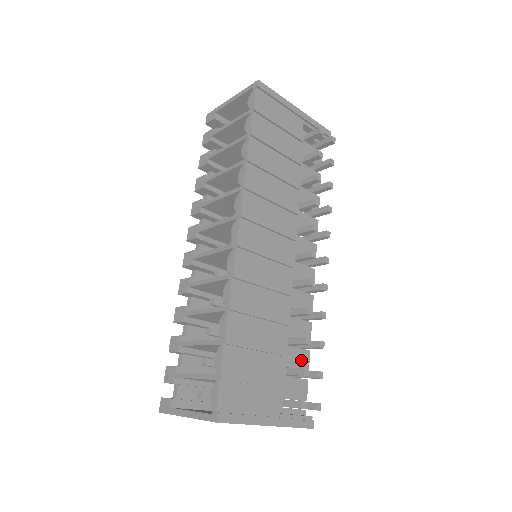
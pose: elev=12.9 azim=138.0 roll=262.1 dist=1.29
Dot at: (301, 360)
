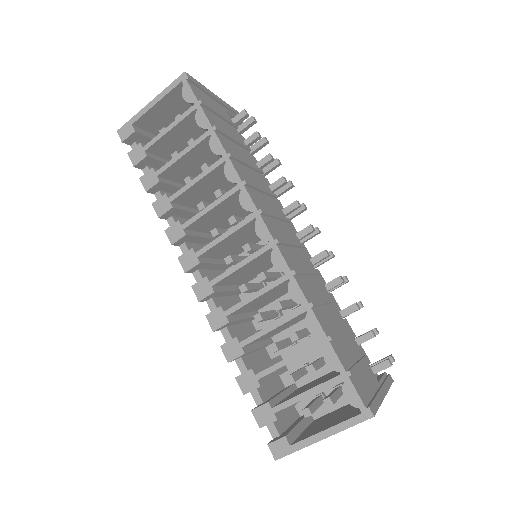
Dot at: occluded
